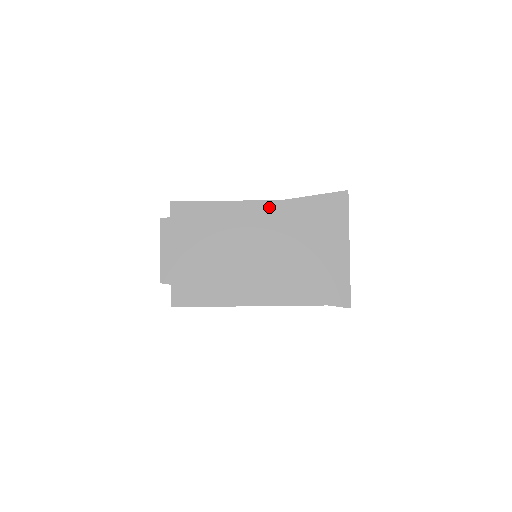
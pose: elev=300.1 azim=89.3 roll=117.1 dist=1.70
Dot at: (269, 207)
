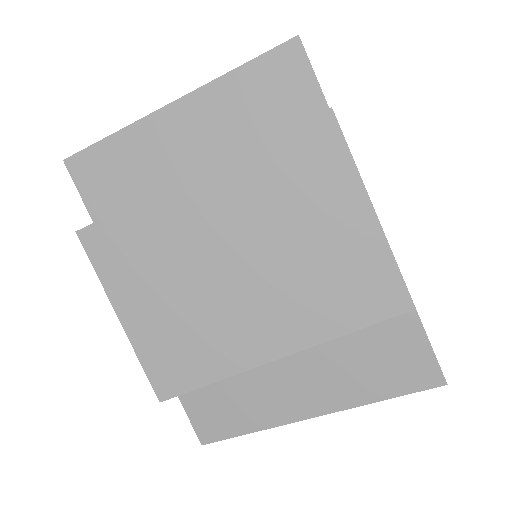
Dot at: (330, 410)
